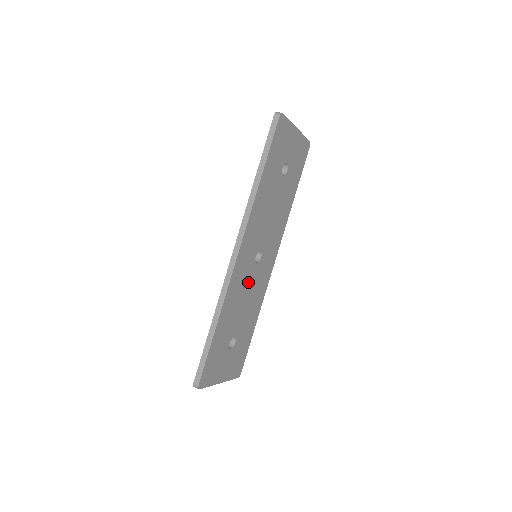
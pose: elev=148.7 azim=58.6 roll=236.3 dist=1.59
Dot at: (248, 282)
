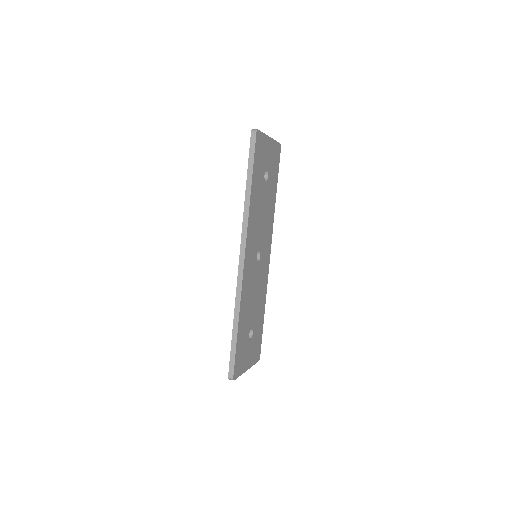
Dot at: (254, 280)
